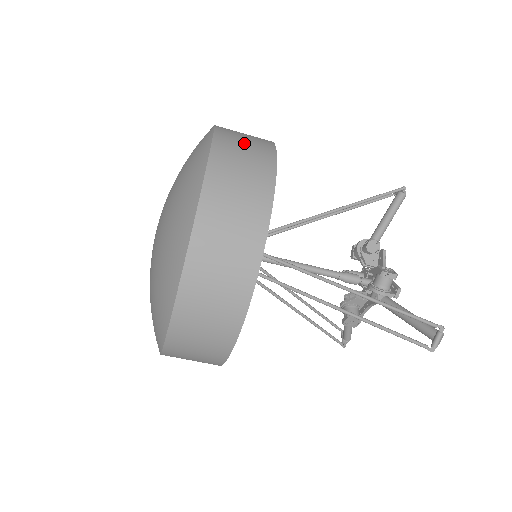
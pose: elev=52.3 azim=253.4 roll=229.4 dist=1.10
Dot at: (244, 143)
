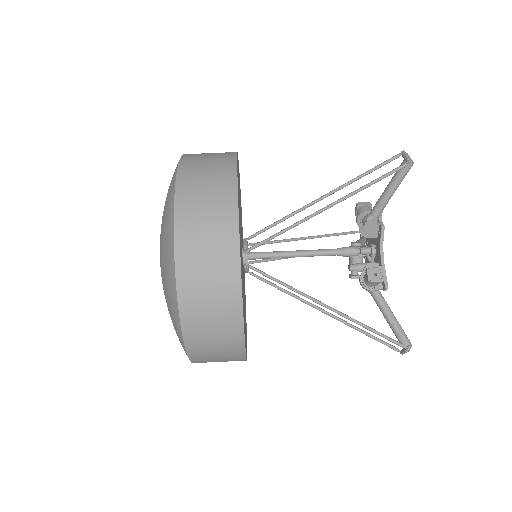
Dot at: occluded
